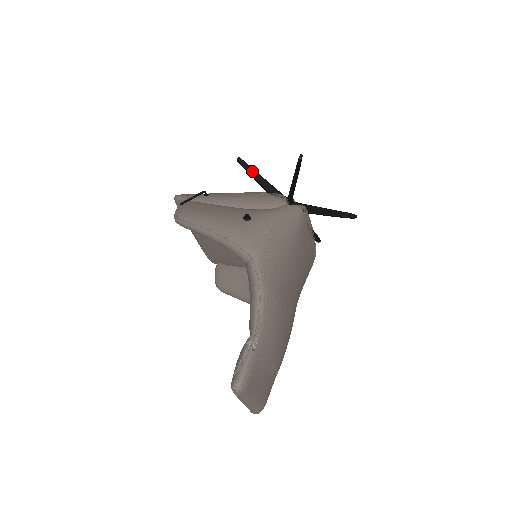
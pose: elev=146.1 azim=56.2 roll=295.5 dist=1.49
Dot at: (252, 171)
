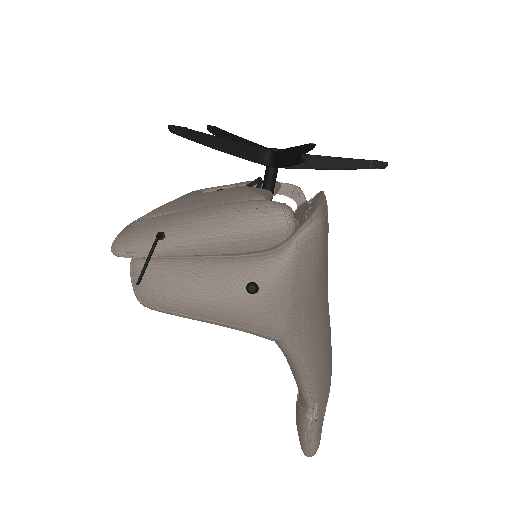
Dot at: (202, 138)
